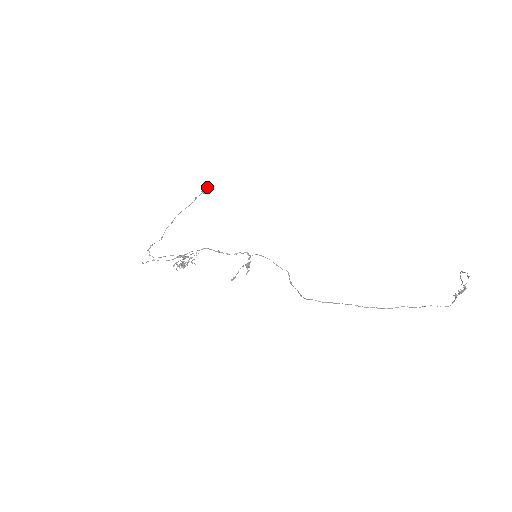
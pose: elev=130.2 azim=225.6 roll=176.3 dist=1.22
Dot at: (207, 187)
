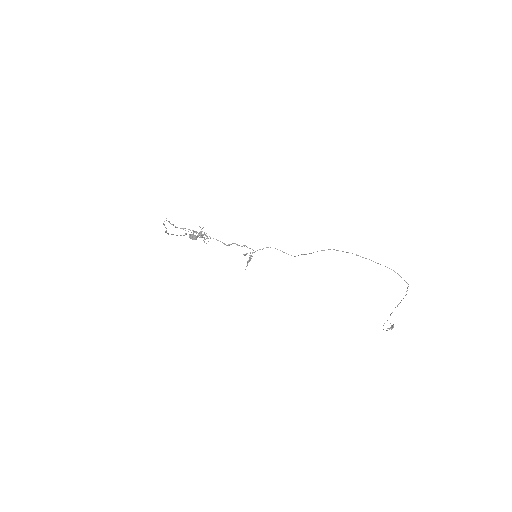
Dot at: occluded
